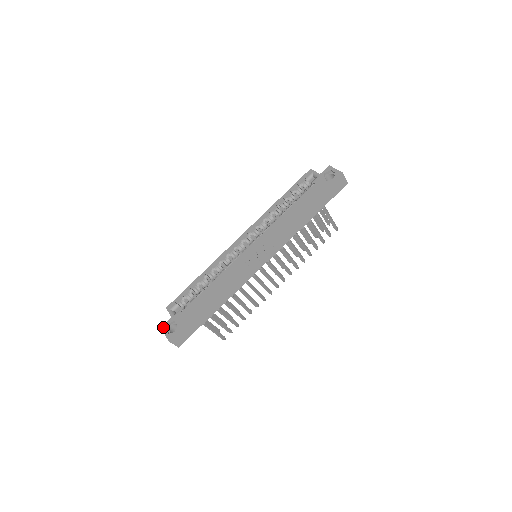
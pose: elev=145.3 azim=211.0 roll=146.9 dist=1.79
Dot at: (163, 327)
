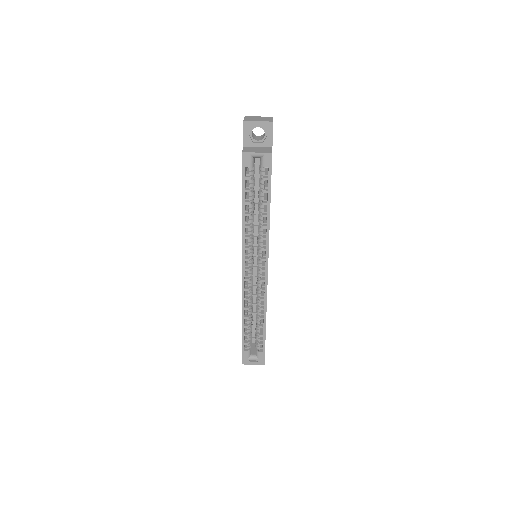
Dot at: (245, 363)
